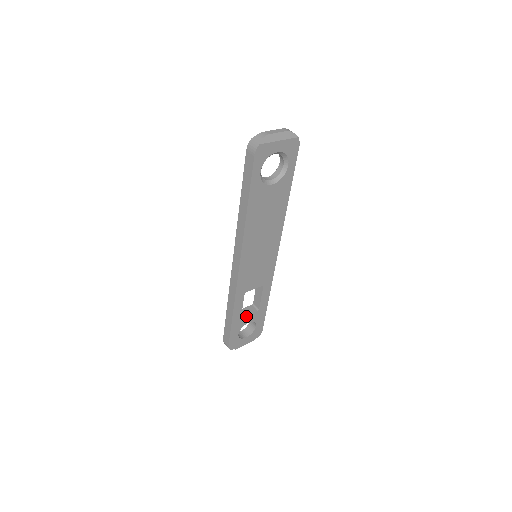
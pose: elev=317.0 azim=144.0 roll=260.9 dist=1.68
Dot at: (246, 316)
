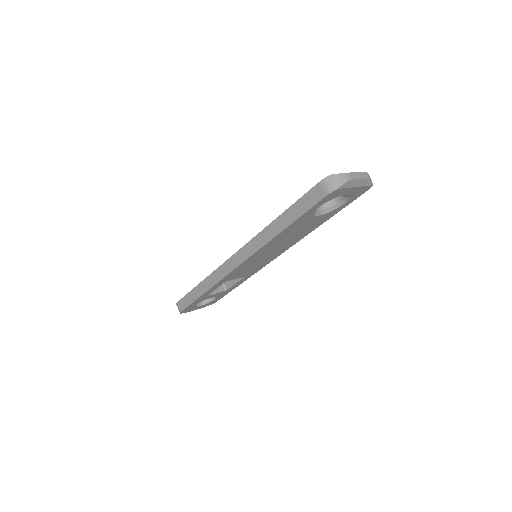
Dot at: (213, 294)
